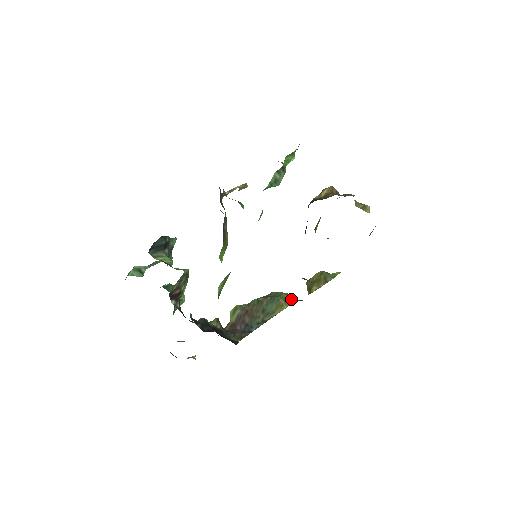
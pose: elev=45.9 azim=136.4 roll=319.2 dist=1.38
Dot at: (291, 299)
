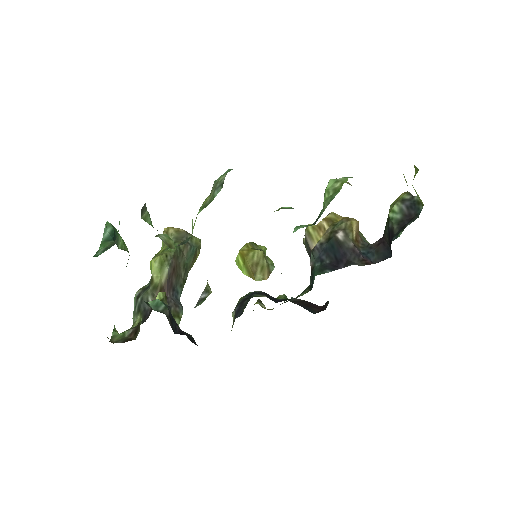
Dot at: occluded
